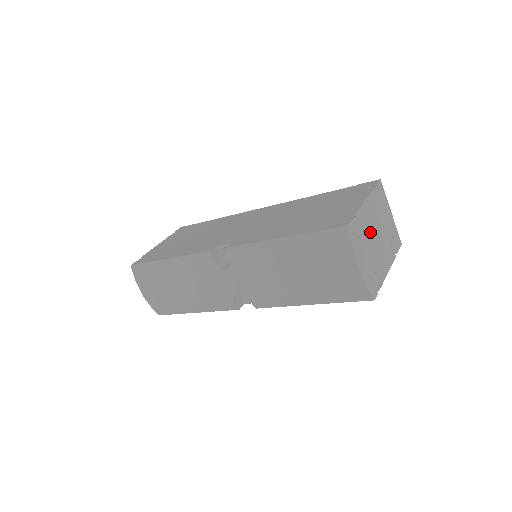
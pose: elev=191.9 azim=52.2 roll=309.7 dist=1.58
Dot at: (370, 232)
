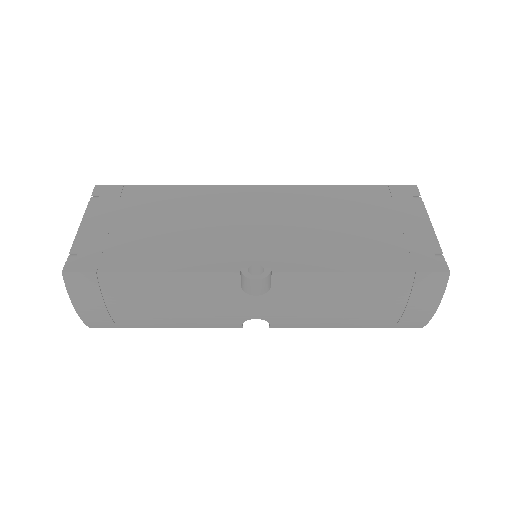
Dot at: occluded
